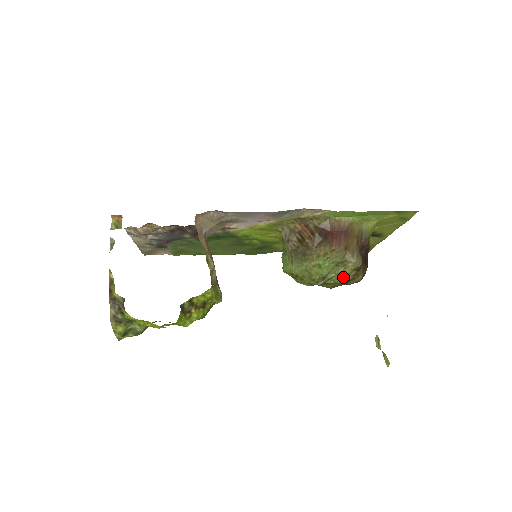
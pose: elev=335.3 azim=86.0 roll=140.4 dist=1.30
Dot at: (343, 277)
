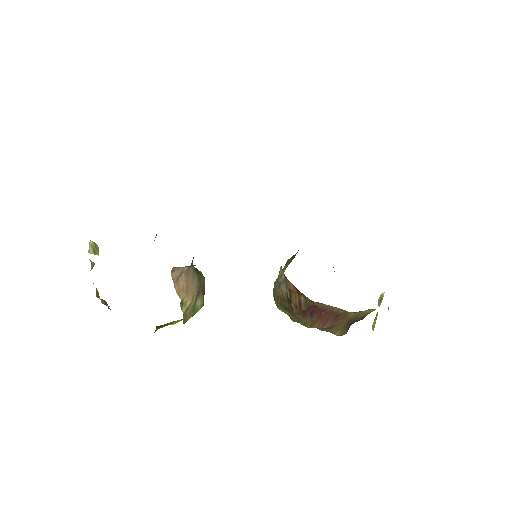
Dot at: occluded
